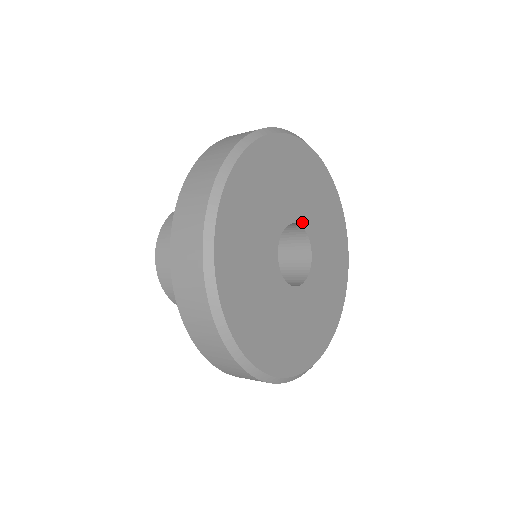
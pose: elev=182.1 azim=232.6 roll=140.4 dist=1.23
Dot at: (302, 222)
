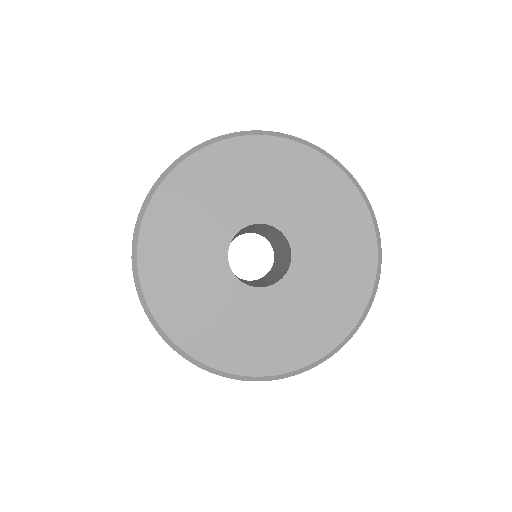
Dot at: (291, 237)
